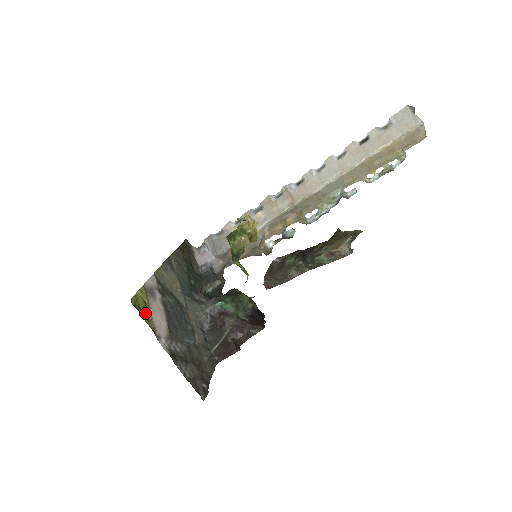
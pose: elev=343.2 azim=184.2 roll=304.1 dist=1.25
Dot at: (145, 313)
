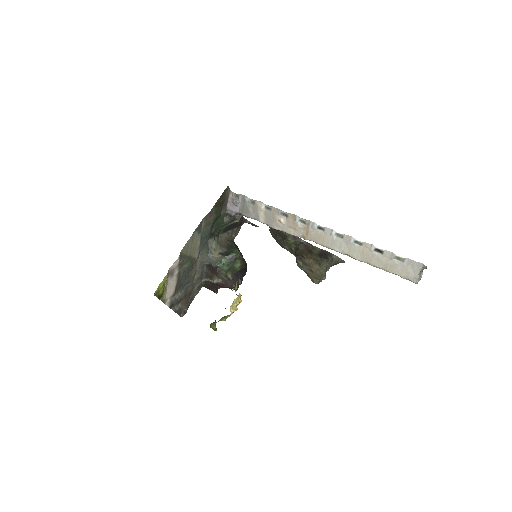
Dot at: (161, 294)
